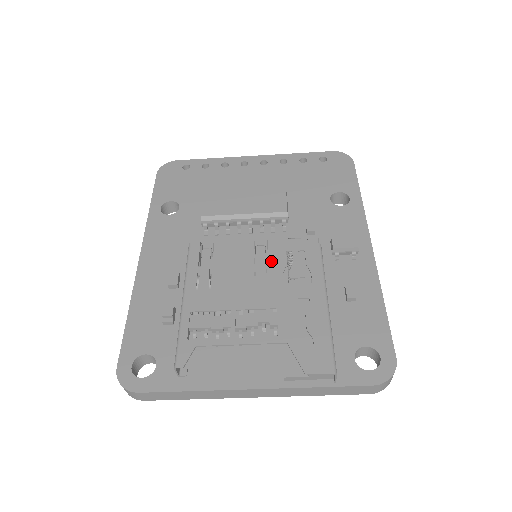
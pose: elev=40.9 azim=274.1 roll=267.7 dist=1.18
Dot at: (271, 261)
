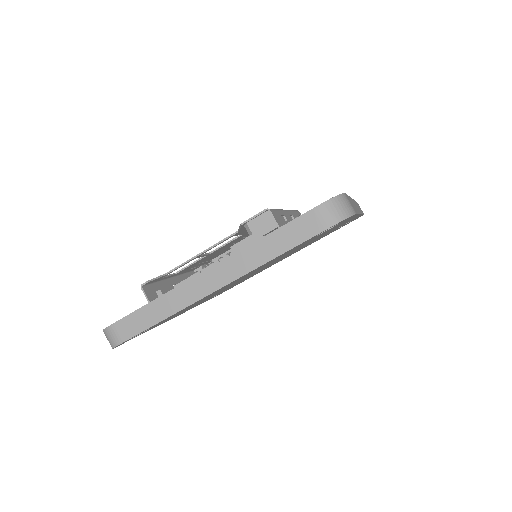
Dot at: occluded
